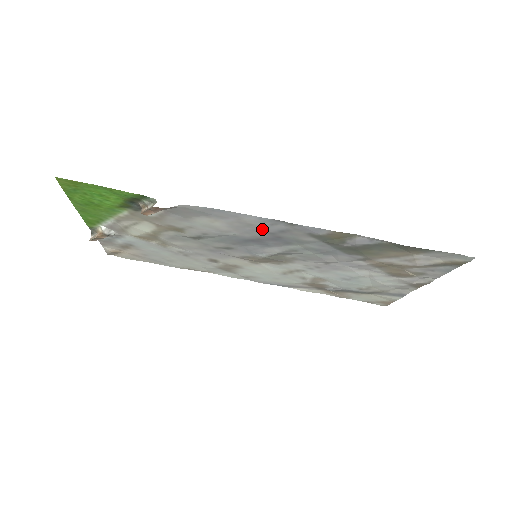
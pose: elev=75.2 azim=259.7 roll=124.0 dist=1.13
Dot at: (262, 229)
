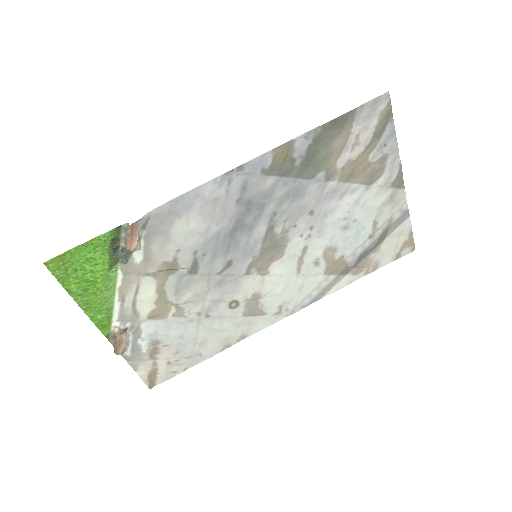
Dot at: (228, 200)
